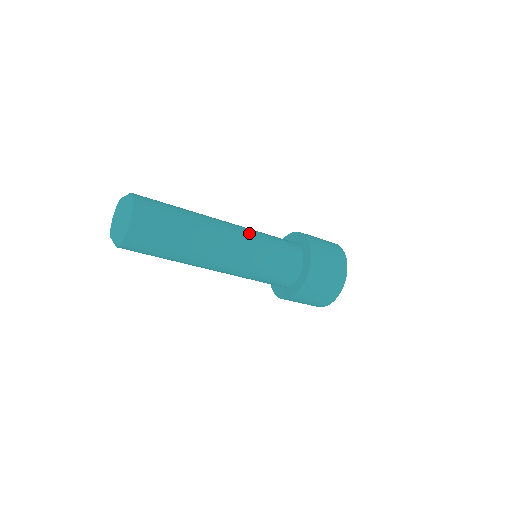
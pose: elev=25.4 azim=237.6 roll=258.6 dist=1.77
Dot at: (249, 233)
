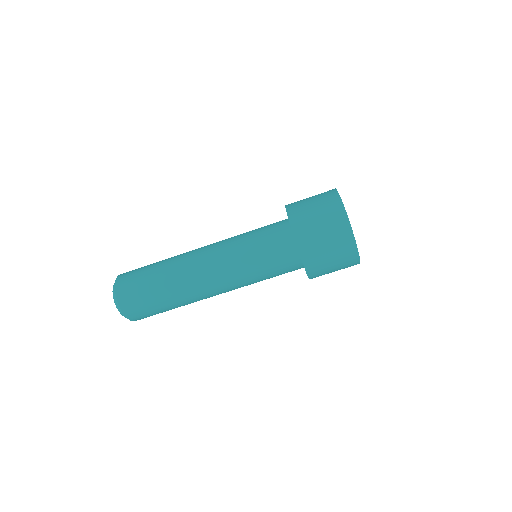
Dot at: (225, 244)
